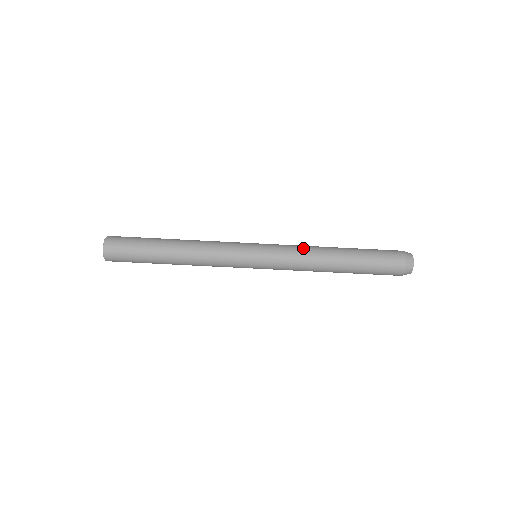
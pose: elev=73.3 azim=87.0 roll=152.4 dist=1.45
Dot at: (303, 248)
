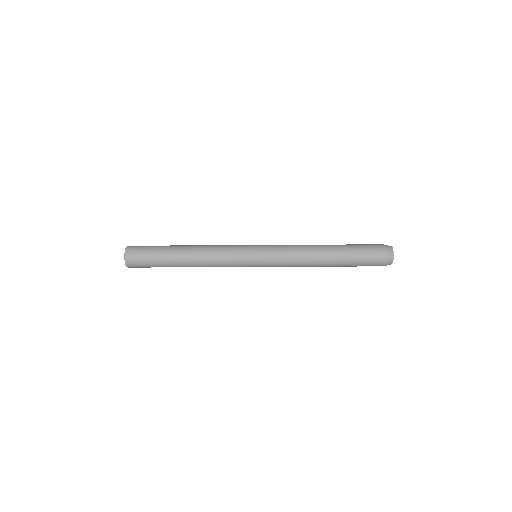
Dot at: (297, 255)
